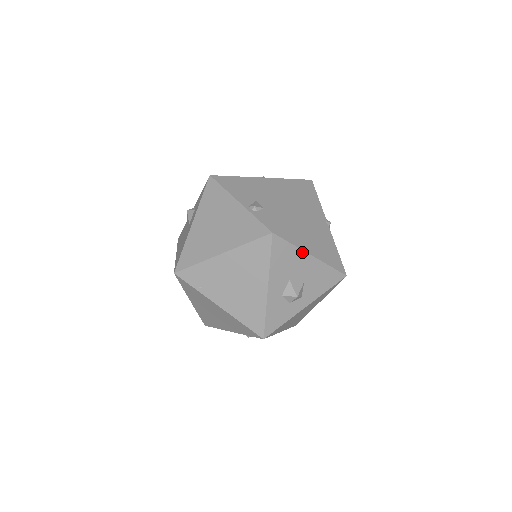
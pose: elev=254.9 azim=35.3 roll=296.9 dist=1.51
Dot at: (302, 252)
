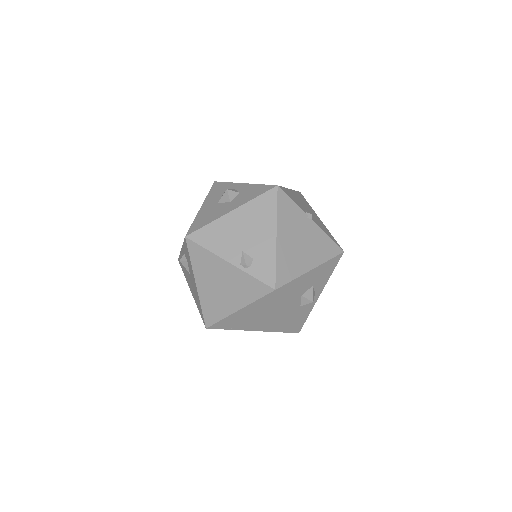
Dot at: (303, 275)
